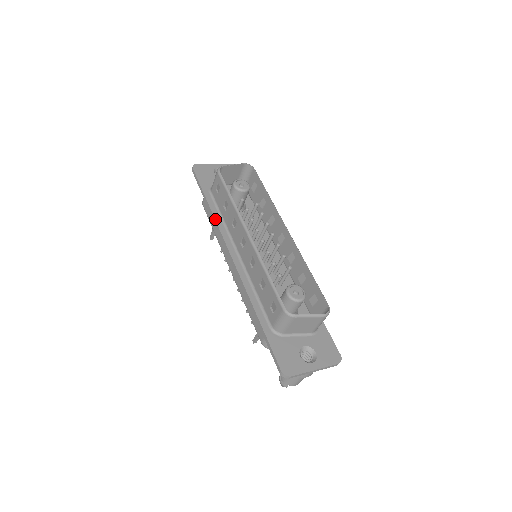
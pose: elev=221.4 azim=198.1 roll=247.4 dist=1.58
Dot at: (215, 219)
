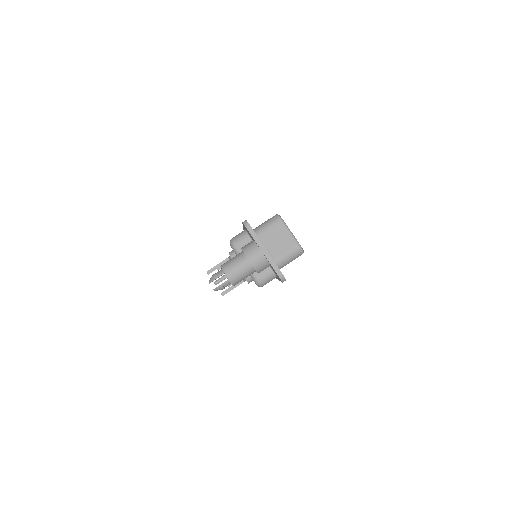
Dot at: occluded
